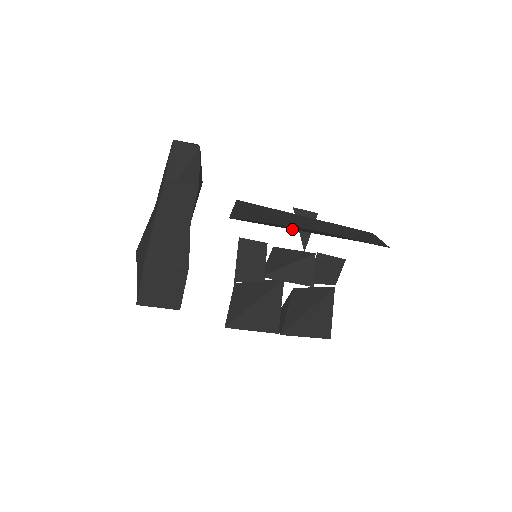
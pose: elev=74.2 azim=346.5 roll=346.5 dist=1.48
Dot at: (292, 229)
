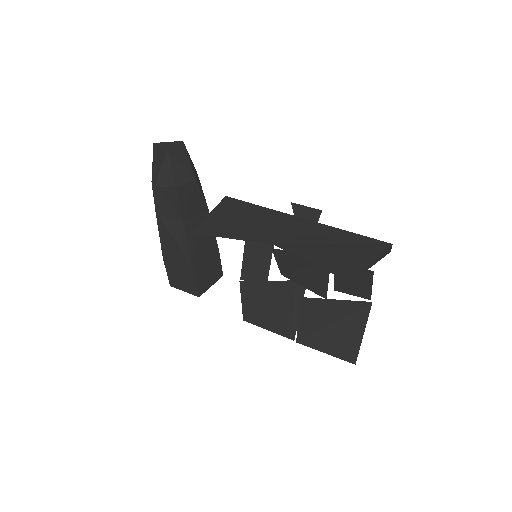
Dot at: occluded
